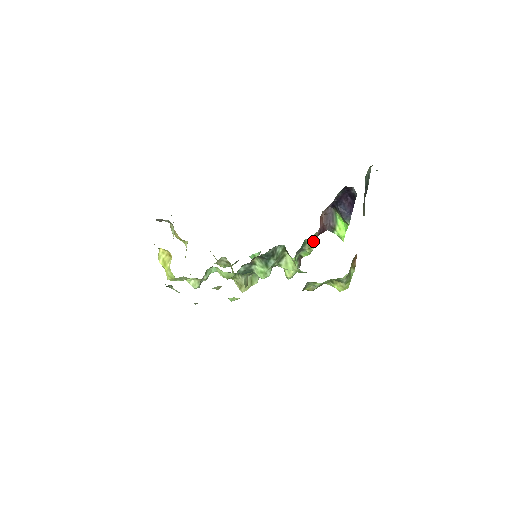
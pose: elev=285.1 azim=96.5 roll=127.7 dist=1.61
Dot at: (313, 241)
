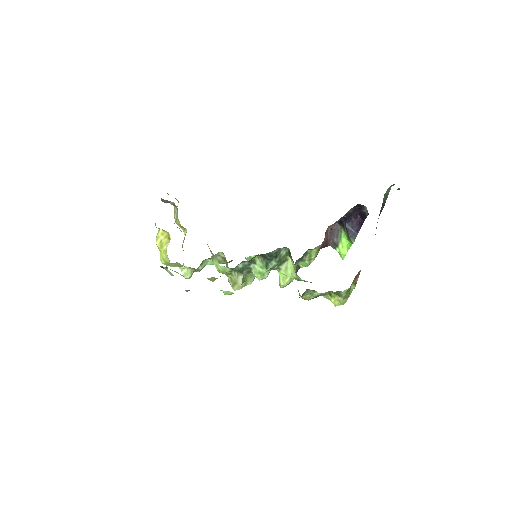
Dot at: (314, 253)
